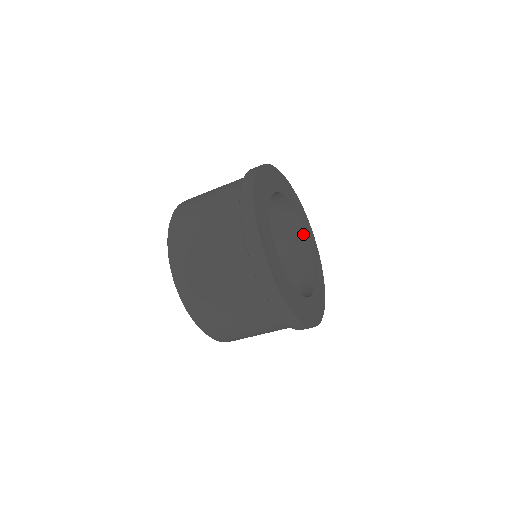
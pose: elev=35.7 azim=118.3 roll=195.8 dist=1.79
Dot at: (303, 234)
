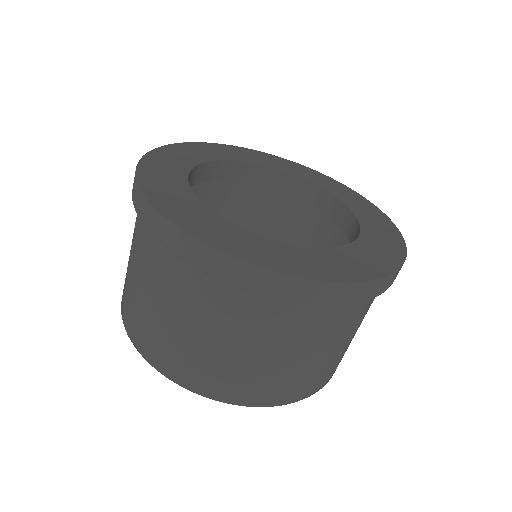
Dot at: (346, 212)
